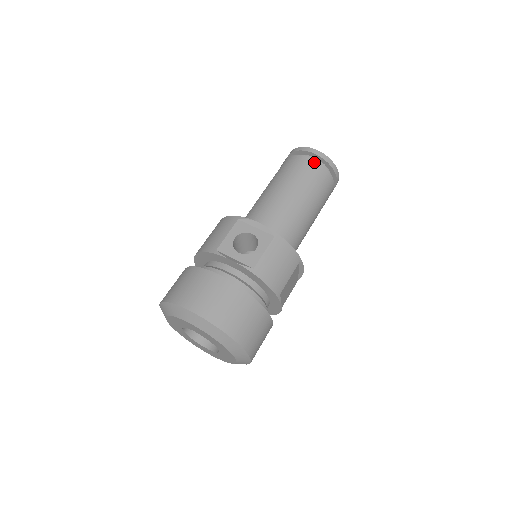
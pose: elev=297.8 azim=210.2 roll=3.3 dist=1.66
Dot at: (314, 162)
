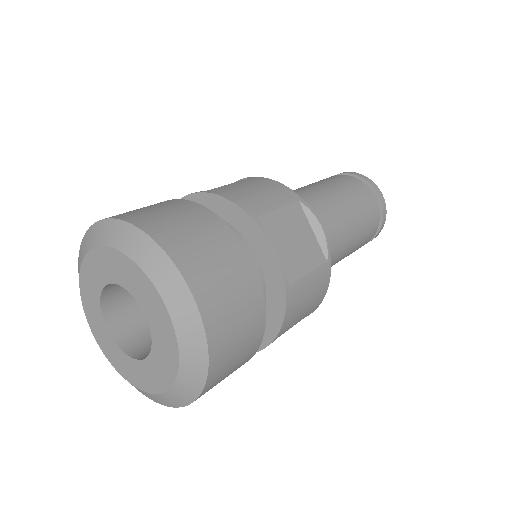
Dot at: (332, 176)
